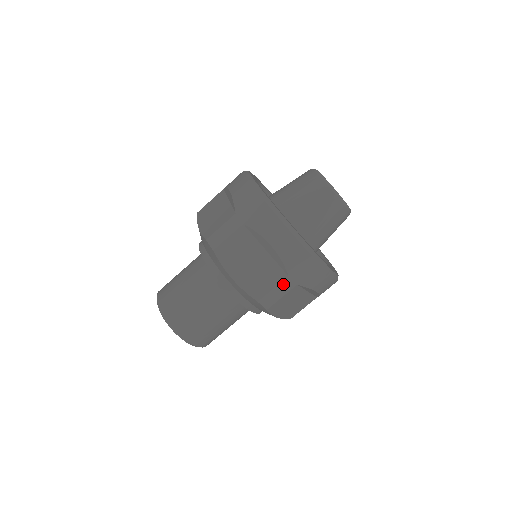
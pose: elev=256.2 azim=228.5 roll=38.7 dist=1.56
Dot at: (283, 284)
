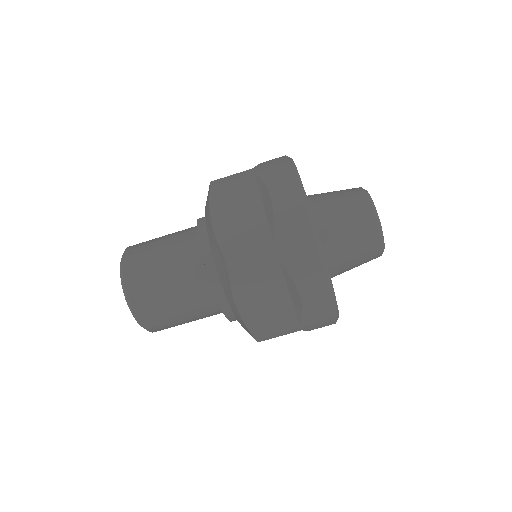
Dot at: (289, 329)
